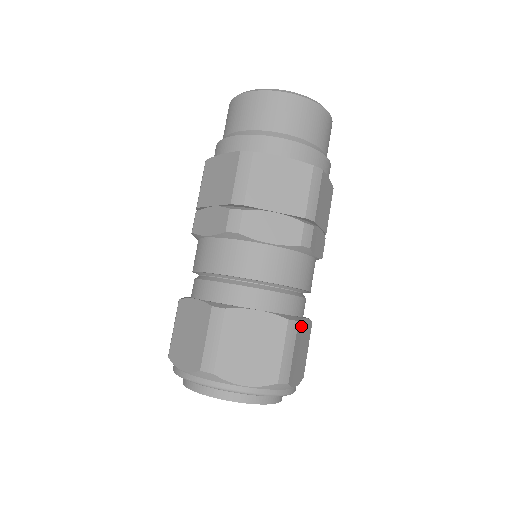
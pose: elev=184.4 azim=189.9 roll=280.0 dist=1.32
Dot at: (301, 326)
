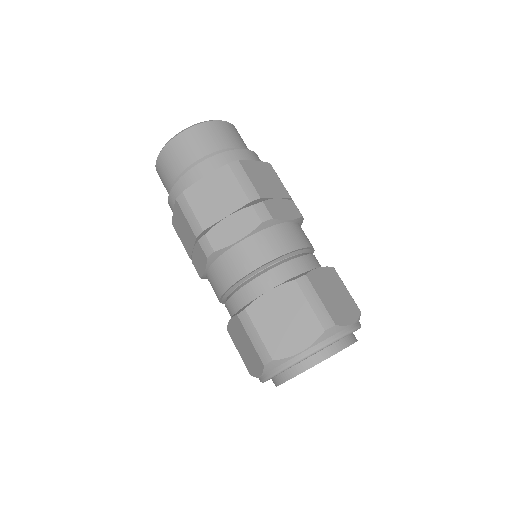
Dot at: occluded
